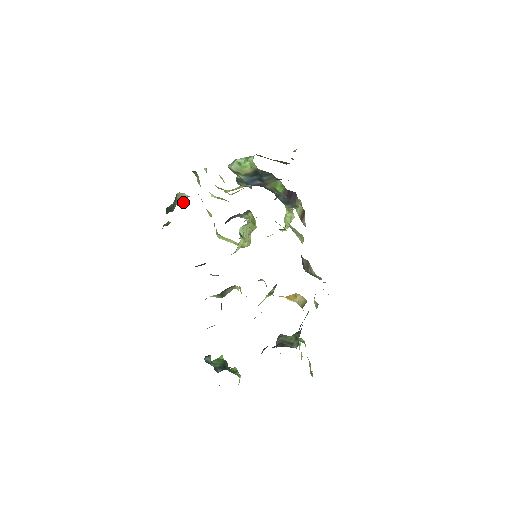
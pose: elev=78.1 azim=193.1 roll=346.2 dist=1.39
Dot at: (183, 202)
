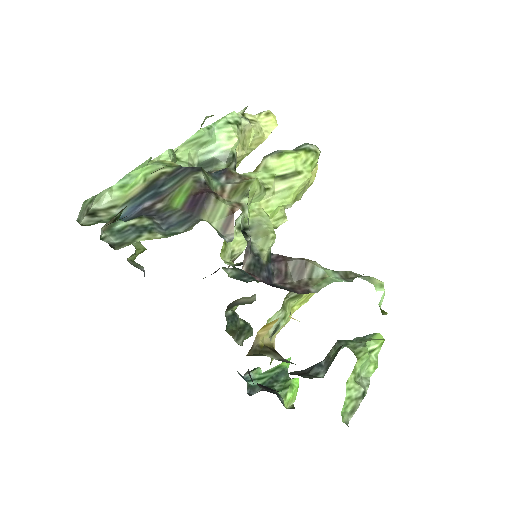
Dot at: occluded
